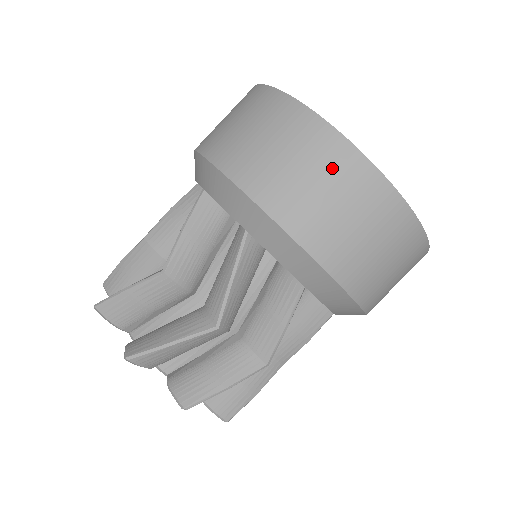
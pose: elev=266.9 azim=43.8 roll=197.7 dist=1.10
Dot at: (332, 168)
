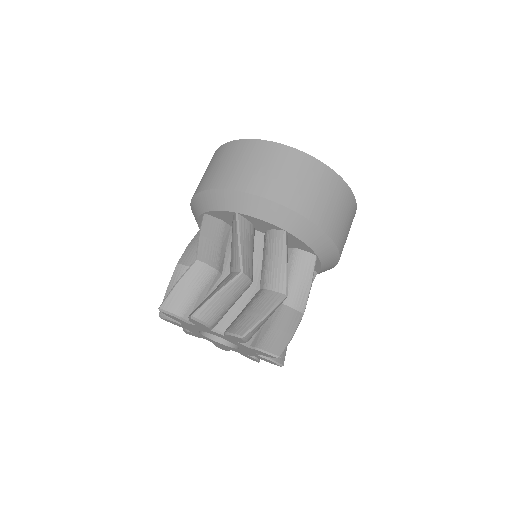
Dot at: (220, 156)
